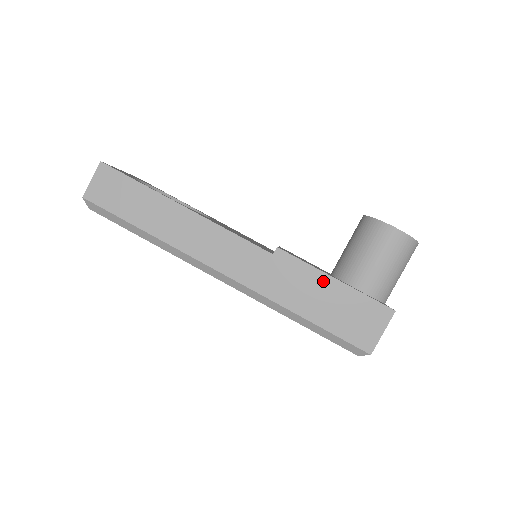
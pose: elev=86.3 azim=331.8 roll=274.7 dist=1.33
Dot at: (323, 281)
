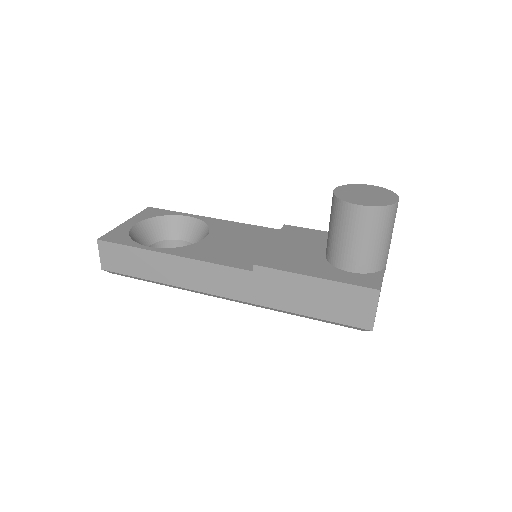
Dot at: (304, 282)
